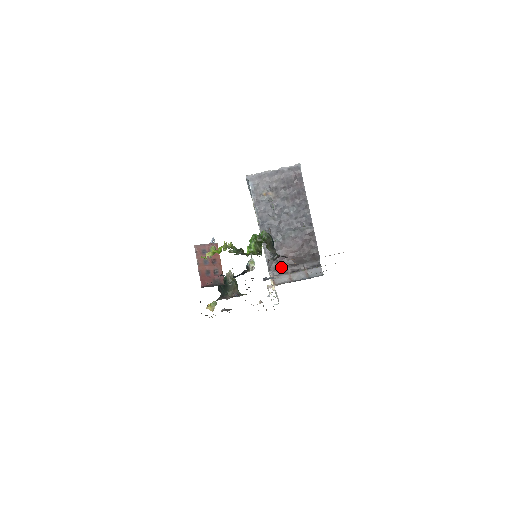
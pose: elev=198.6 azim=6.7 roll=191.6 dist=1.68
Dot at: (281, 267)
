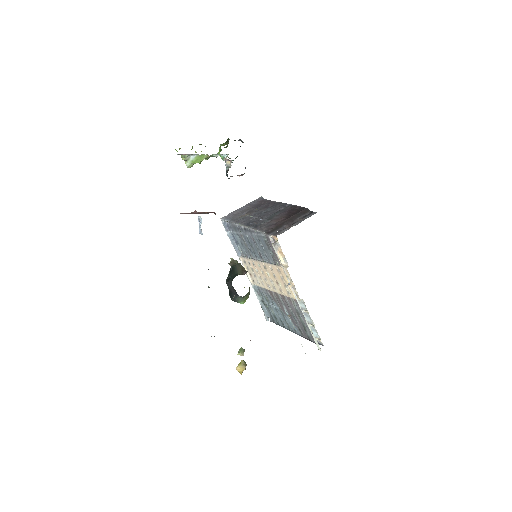
Dot at: (277, 228)
